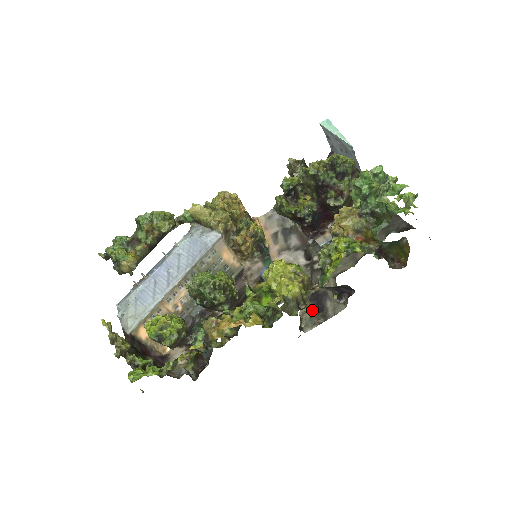
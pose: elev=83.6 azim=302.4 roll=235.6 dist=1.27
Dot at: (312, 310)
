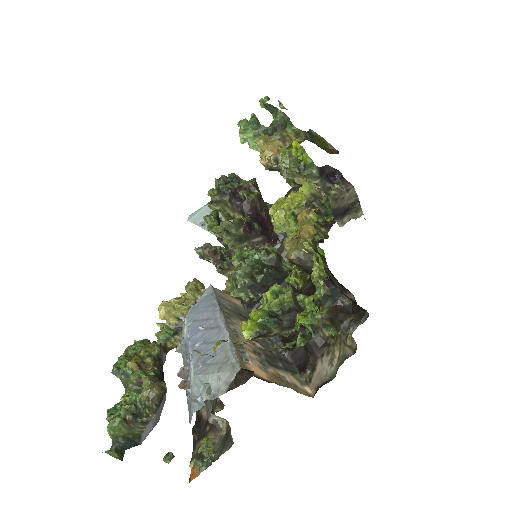
Dot at: (343, 216)
